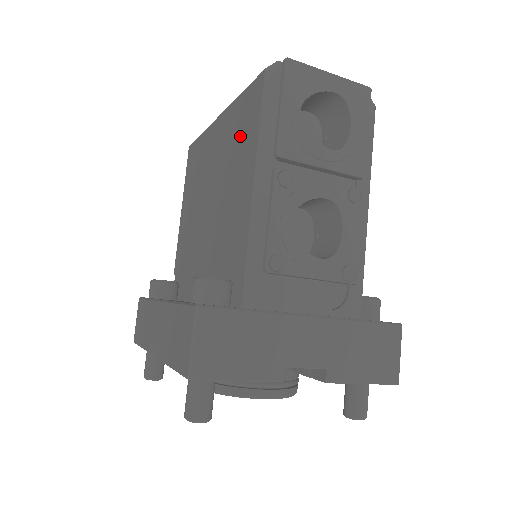
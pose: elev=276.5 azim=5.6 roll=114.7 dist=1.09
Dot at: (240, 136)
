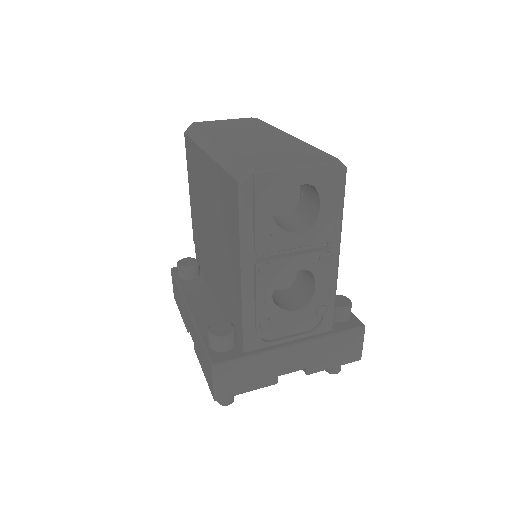
Dot at: (226, 212)
